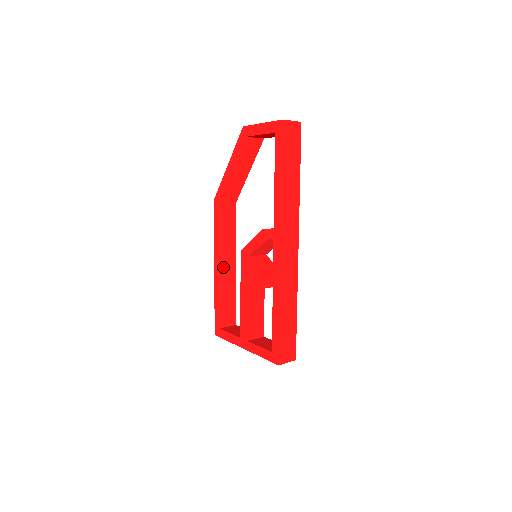
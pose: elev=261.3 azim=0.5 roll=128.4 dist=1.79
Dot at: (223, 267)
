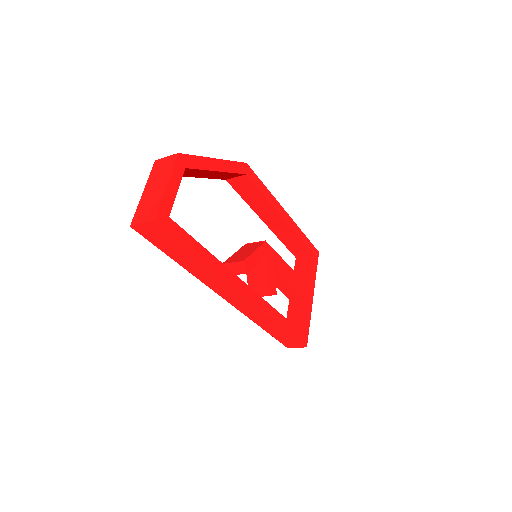
Dot at: (269, 222)
